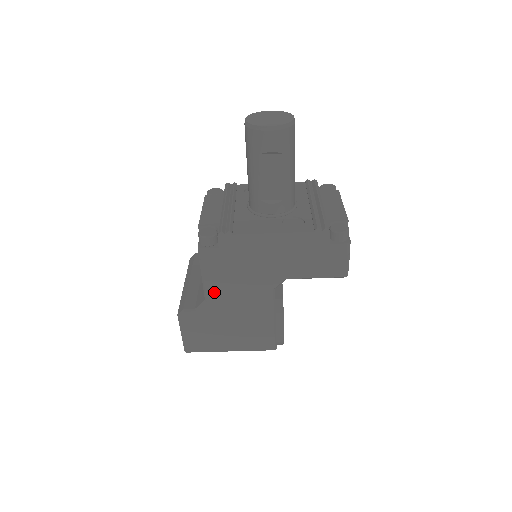
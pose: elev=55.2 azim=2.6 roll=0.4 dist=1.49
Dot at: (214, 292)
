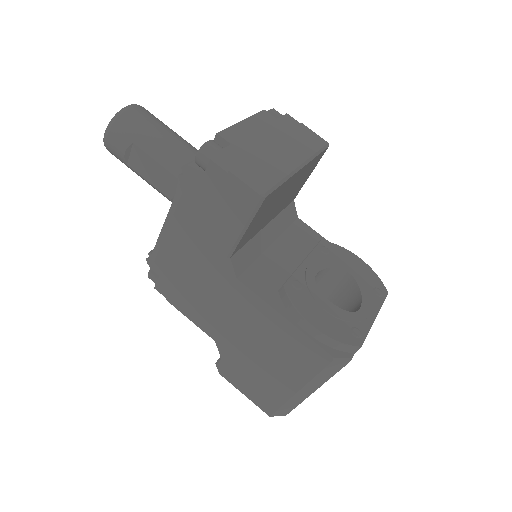
Dot at: (207, 325)
